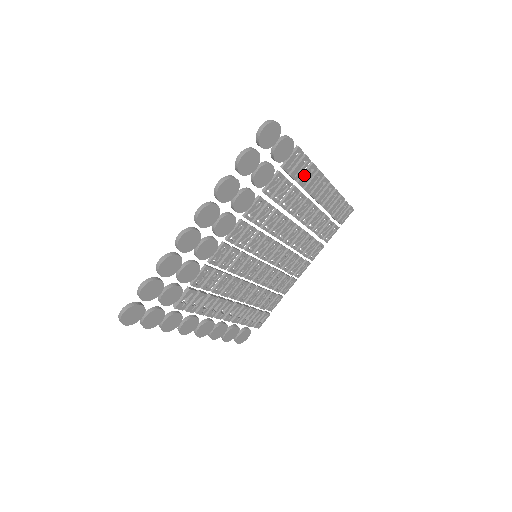
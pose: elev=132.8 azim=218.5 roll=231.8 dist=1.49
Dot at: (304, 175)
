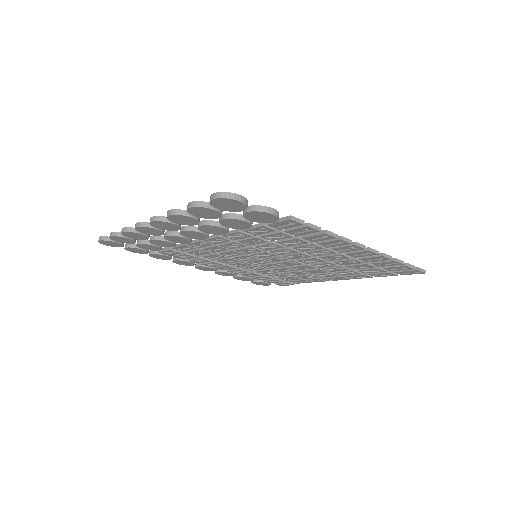
Dot at: (312, 236)
